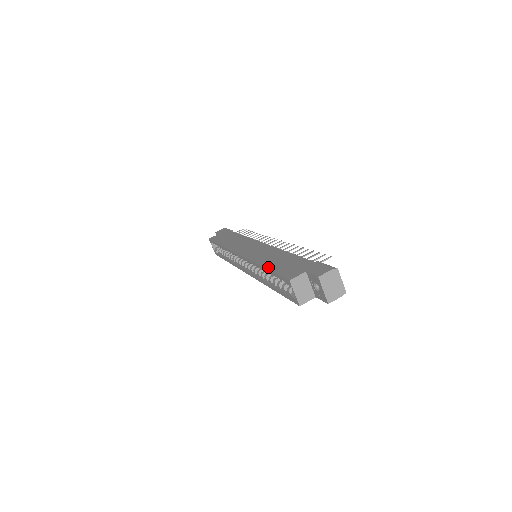
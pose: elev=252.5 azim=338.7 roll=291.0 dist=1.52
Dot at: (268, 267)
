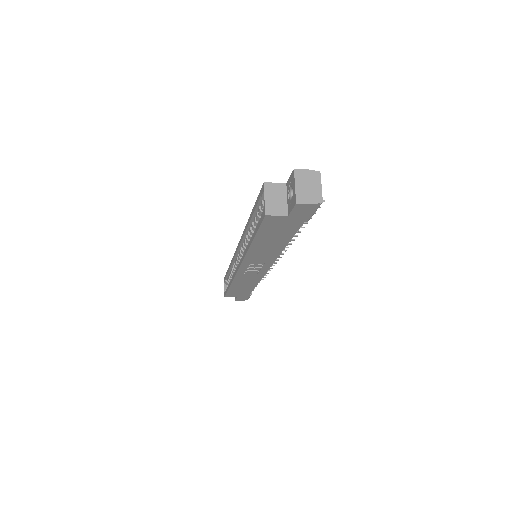
Dot at: occluded
